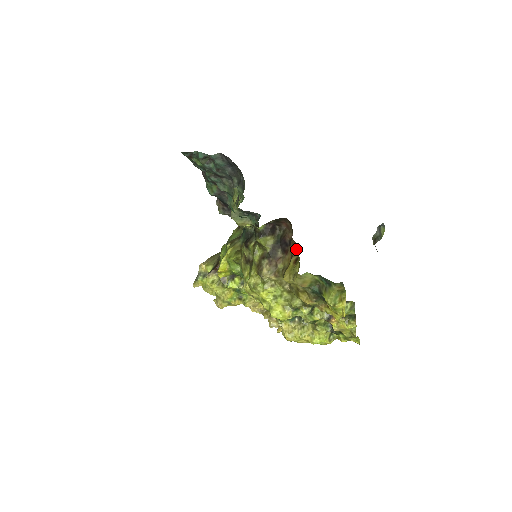
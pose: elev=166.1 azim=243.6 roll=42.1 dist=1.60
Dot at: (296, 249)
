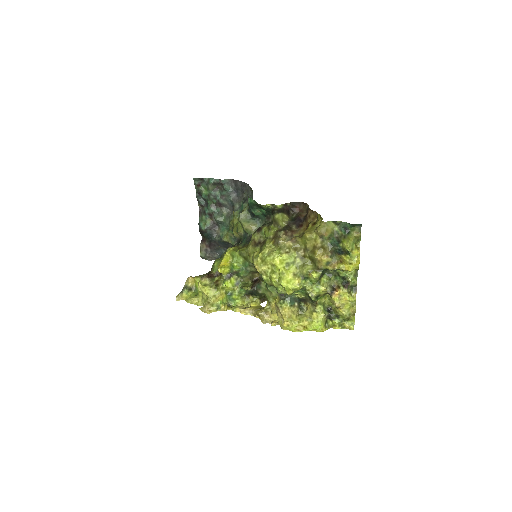
Dot at: (313, 218)
